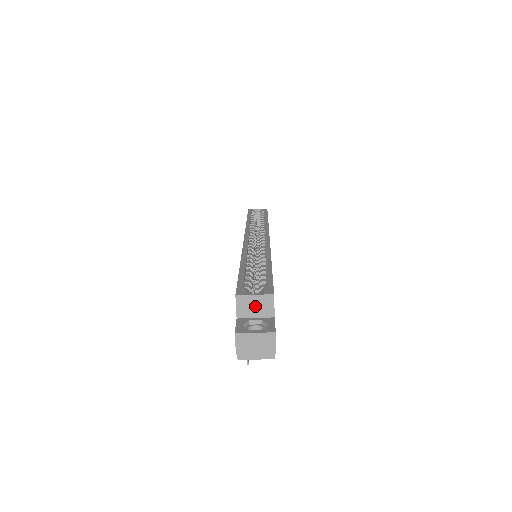
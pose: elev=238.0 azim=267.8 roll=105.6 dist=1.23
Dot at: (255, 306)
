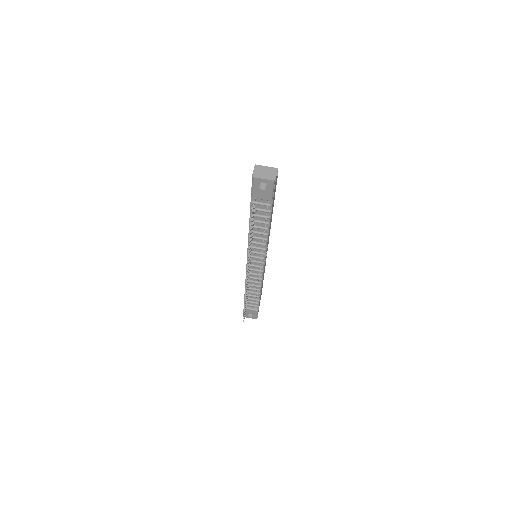
Dot at: occluded
